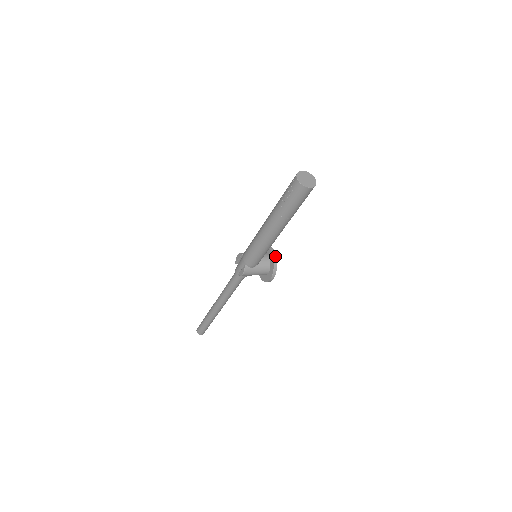
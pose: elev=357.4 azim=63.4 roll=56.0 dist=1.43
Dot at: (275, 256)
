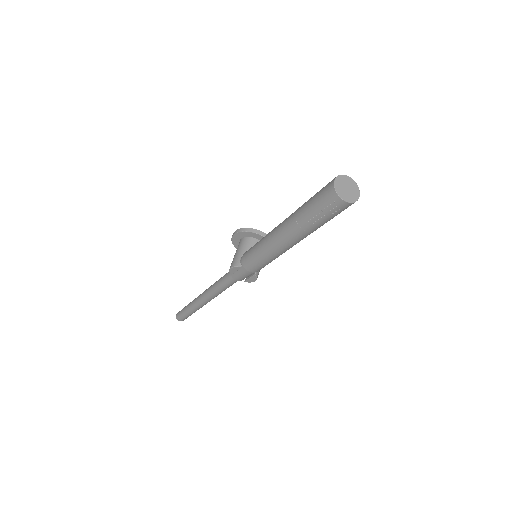
Dot at: occluded
